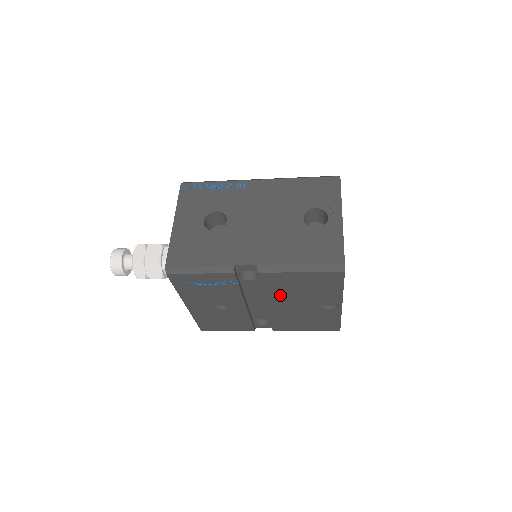
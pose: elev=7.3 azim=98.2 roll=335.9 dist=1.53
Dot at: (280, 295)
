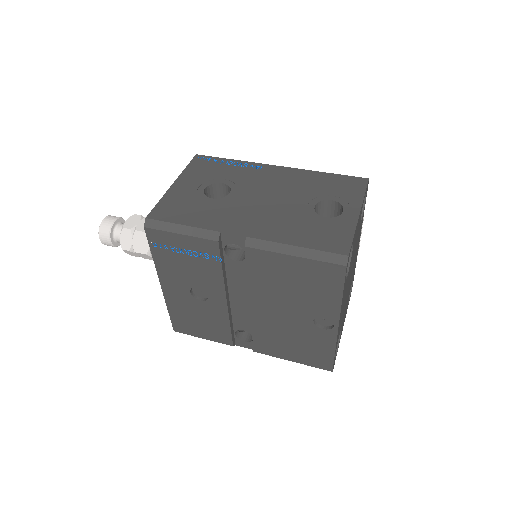
Dot at: (267, 291)
